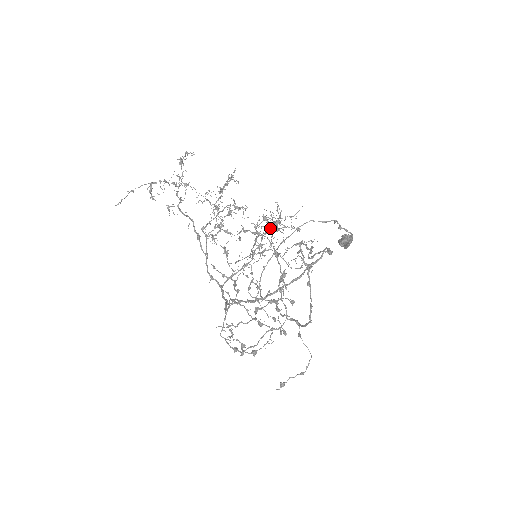
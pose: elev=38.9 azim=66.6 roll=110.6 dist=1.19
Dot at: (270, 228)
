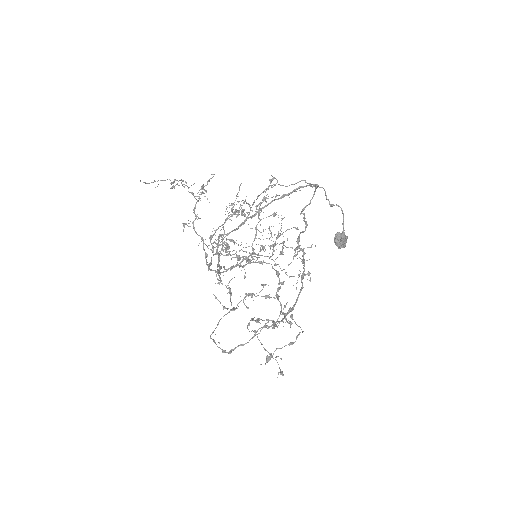
Dot at: (272, 245)
